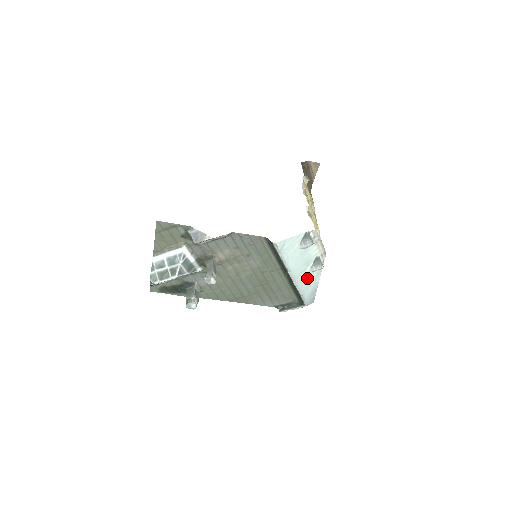
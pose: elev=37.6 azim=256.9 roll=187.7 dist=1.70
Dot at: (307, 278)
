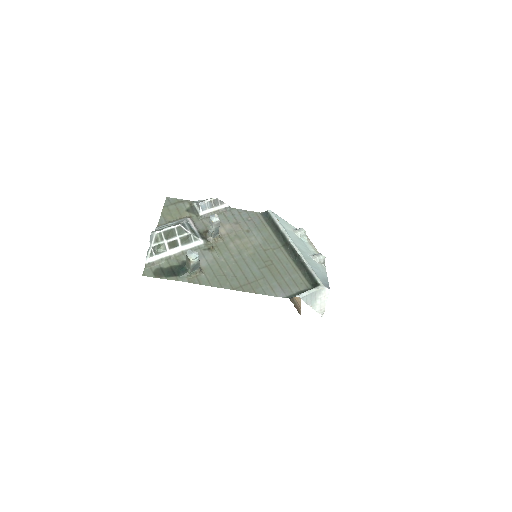
Dot at: (312, 262)
